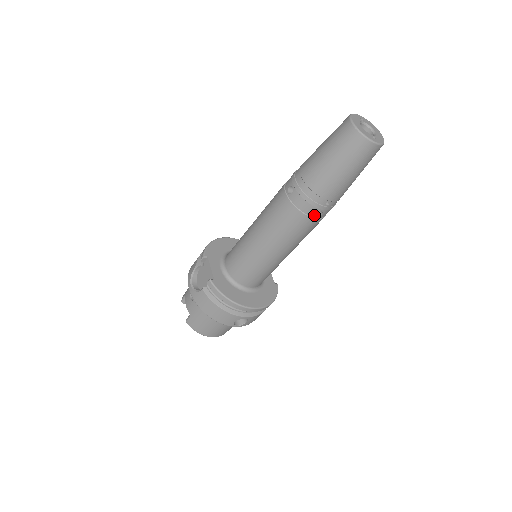
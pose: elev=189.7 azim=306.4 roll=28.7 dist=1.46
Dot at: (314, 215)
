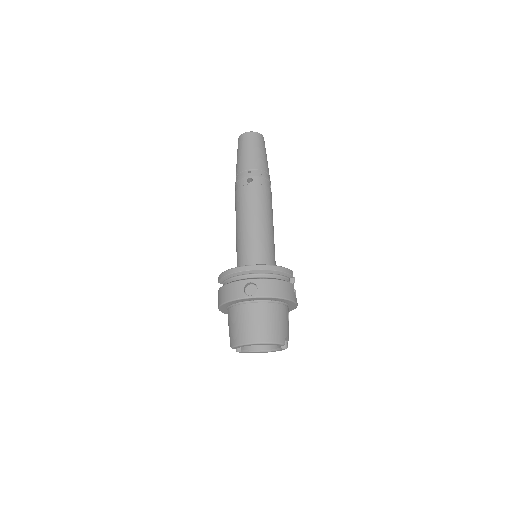
Dot at: (248, 183)
